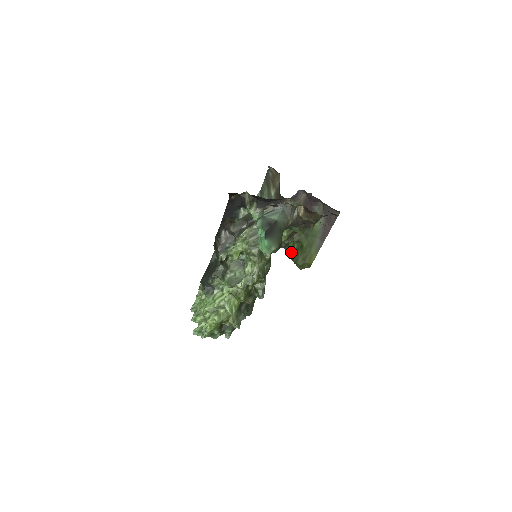
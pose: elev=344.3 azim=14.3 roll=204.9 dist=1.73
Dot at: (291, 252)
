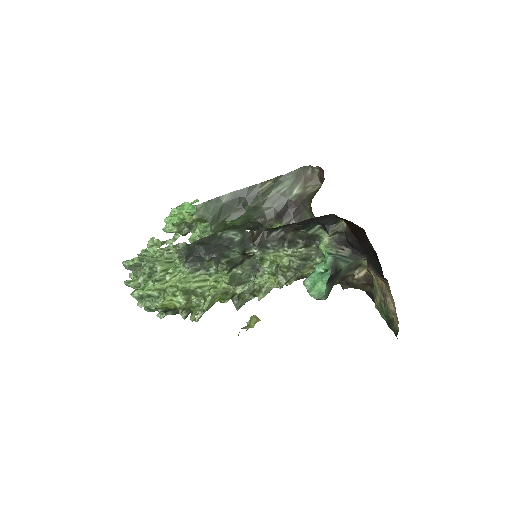
Dot at: occluded
